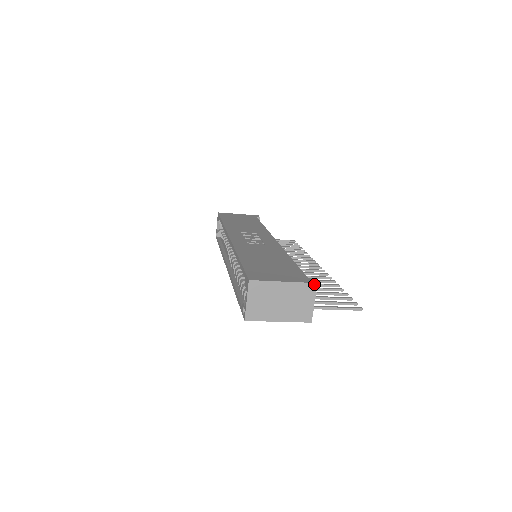
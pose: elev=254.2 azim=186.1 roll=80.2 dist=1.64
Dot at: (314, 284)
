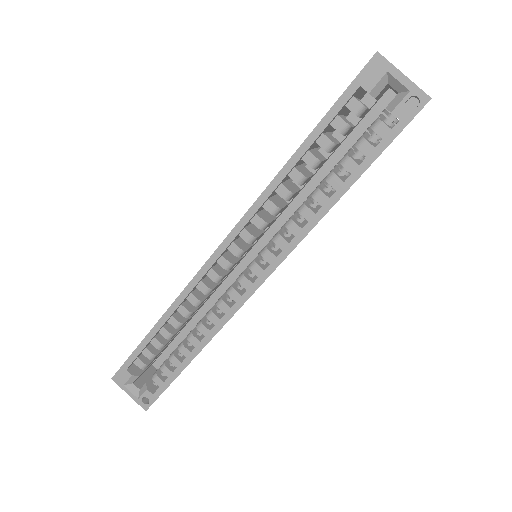
Dot at: occluded
